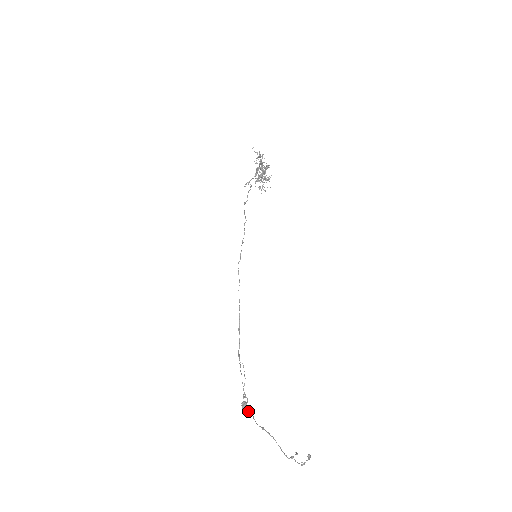
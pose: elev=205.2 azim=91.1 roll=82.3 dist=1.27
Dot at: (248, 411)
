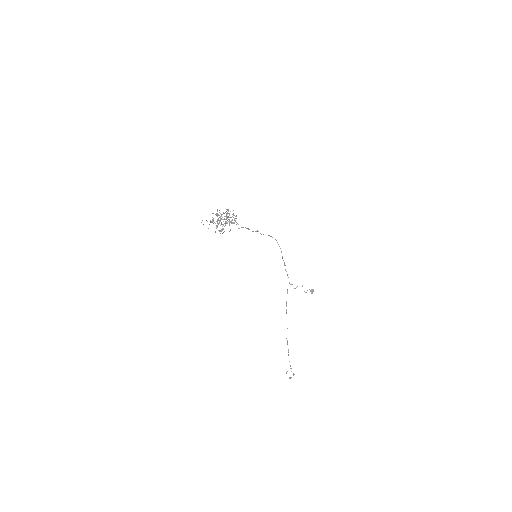
Dot at: occluded
